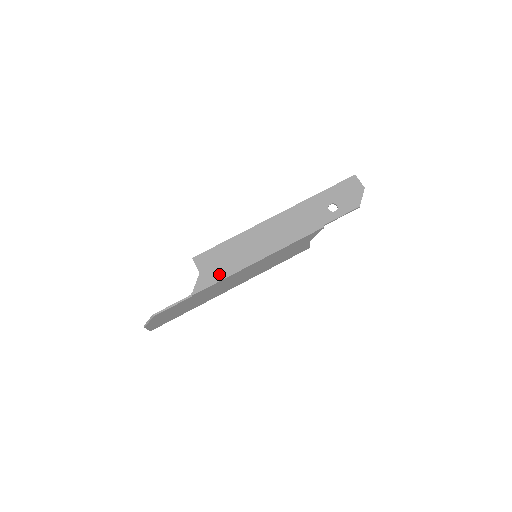
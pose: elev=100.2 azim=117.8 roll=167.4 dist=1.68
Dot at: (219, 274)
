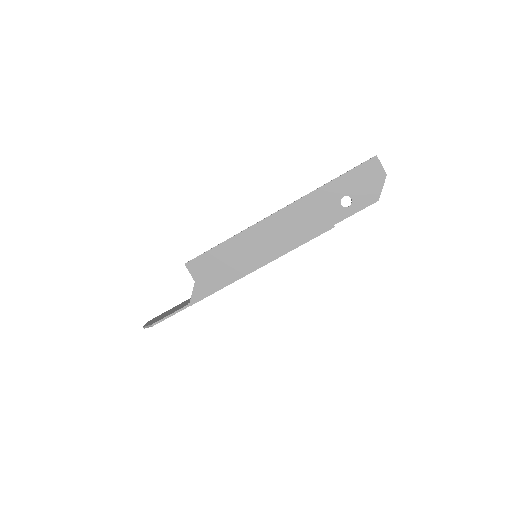
Dot at: (217, 283)
